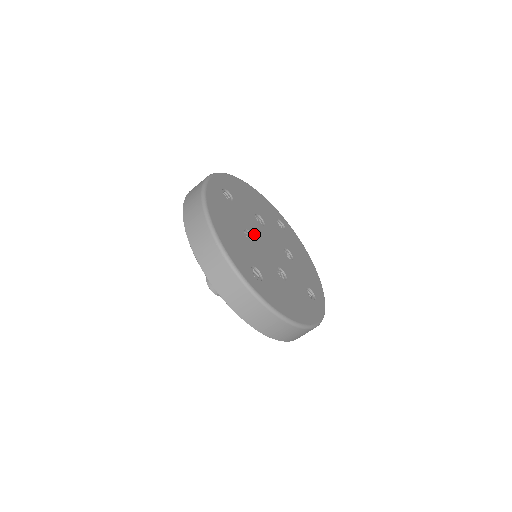
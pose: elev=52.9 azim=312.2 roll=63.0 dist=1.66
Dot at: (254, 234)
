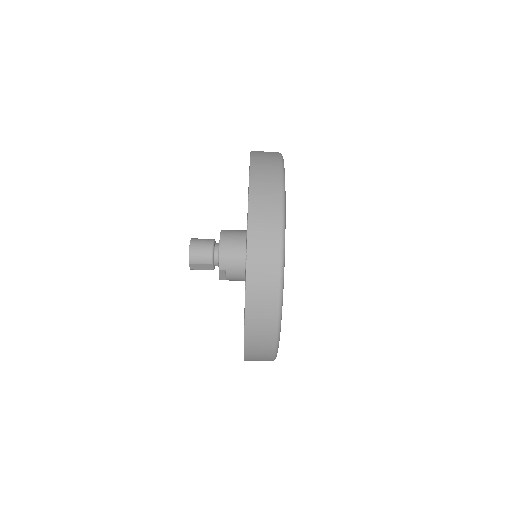
Dot at: occluded
